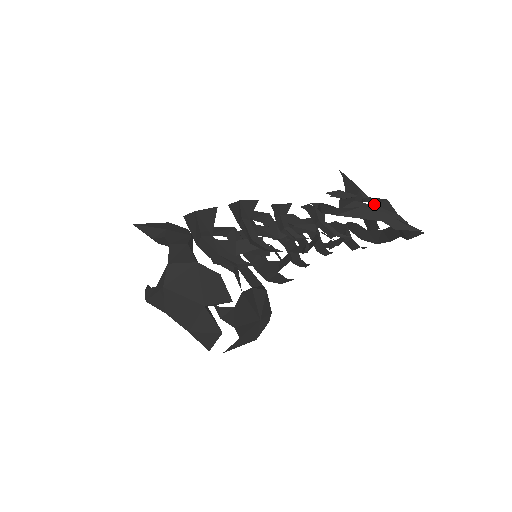
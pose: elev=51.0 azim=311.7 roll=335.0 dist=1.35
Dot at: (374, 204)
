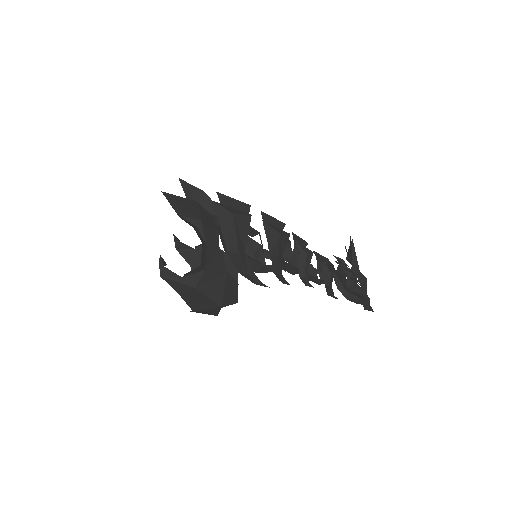
Dot at: (361, 284)
